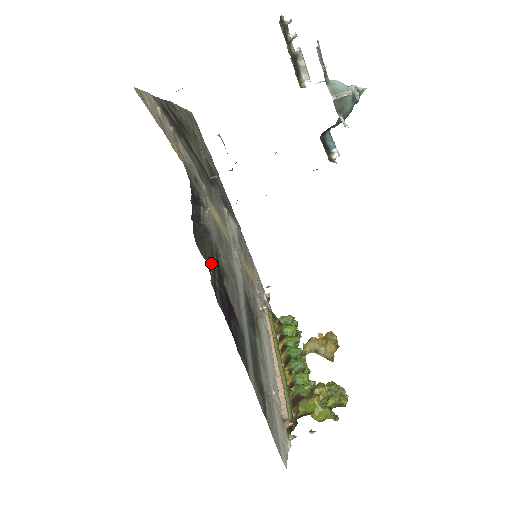
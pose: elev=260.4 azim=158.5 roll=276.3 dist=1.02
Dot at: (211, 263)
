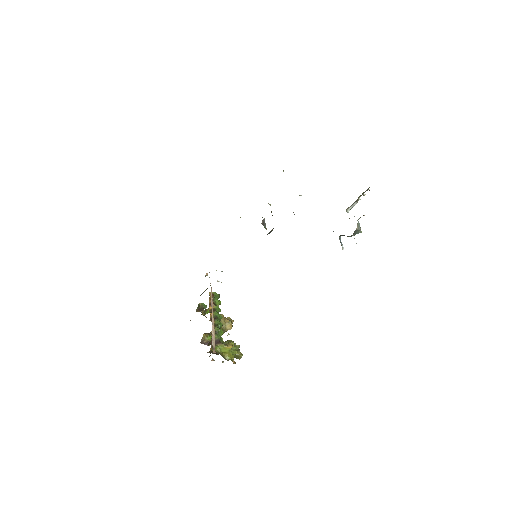
Dot at: occluded
